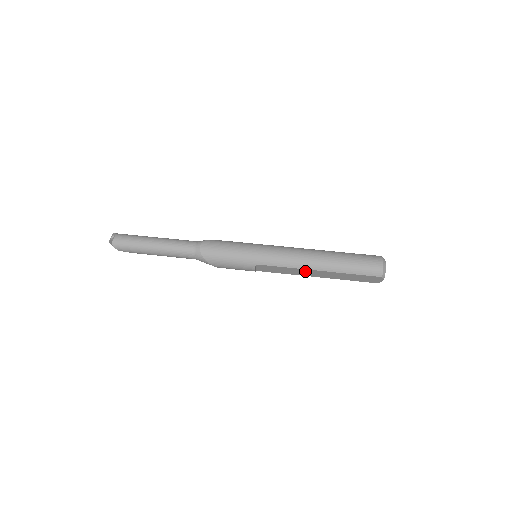
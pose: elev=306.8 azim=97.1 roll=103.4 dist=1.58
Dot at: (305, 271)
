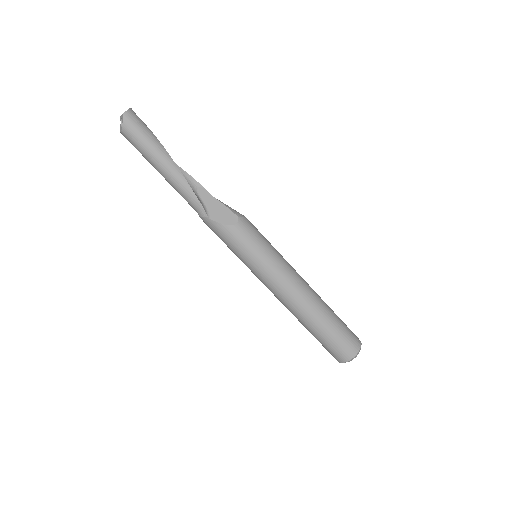
Dot at: occluded
